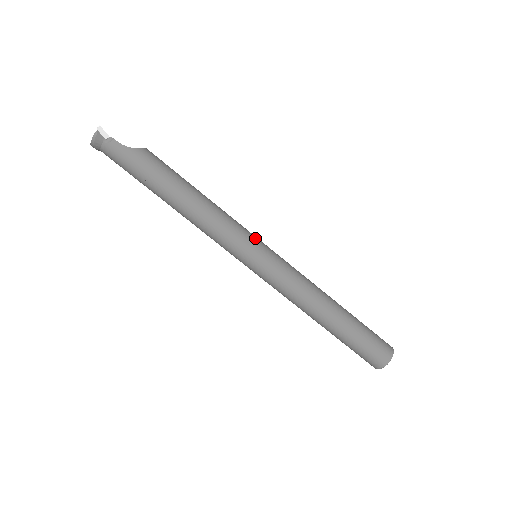
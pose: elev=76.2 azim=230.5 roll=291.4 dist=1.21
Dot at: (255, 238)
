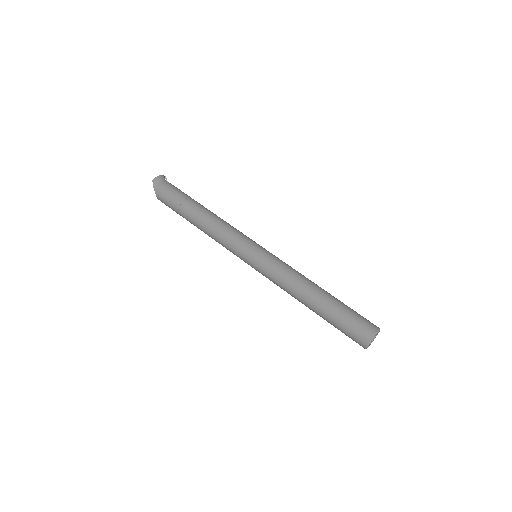
Dot at: occluded
